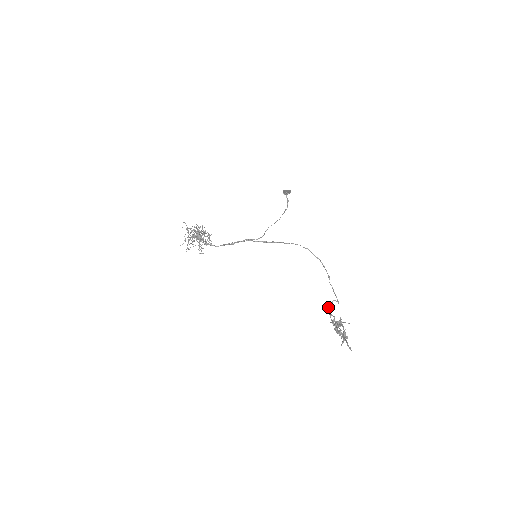
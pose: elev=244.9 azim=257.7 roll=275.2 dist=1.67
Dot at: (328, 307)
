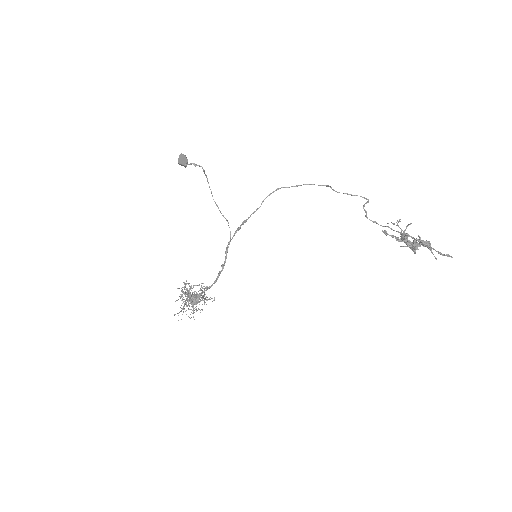
Dot at: occluded
